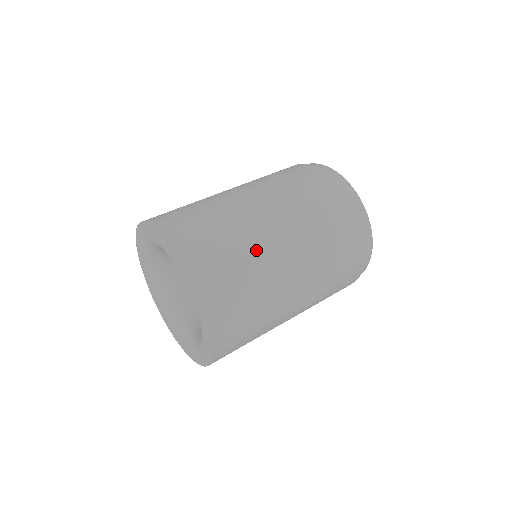
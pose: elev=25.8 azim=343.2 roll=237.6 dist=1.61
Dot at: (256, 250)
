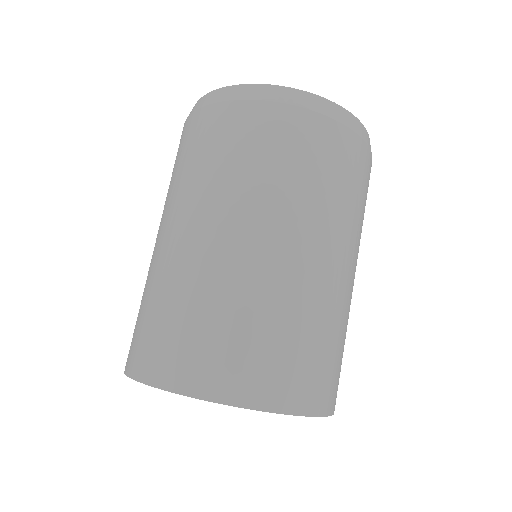
Dot at: occluded
